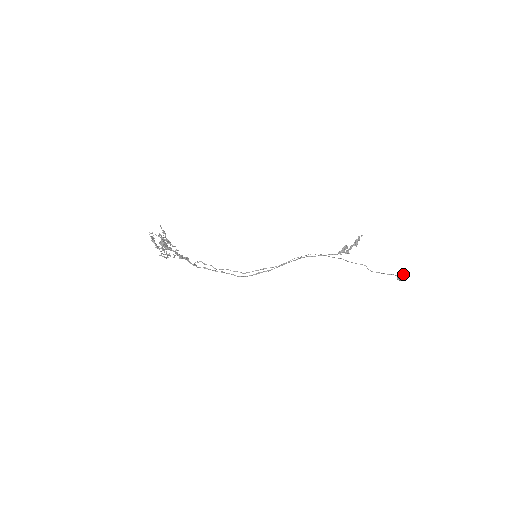
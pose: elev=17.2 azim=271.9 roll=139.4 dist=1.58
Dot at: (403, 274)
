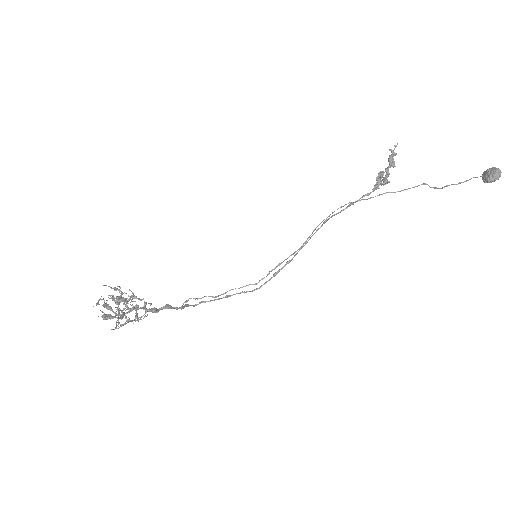
Dot at: (490, 170)
